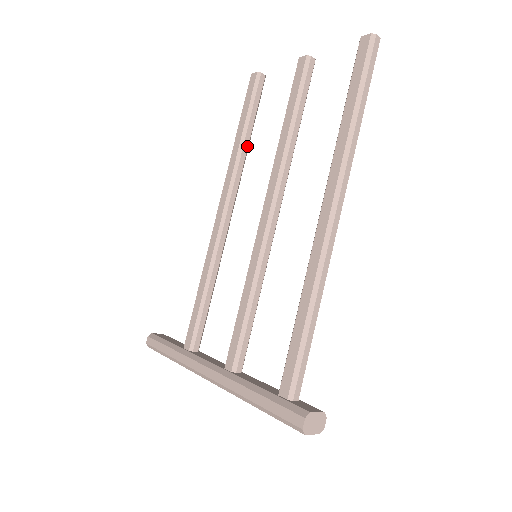
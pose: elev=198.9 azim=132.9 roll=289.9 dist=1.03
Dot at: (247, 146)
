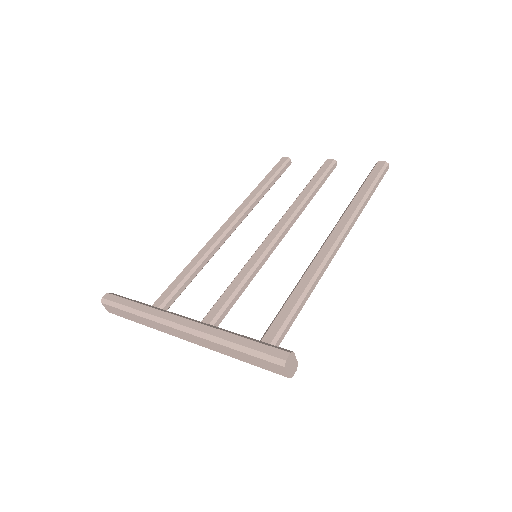
Dot at: (264, 194)
